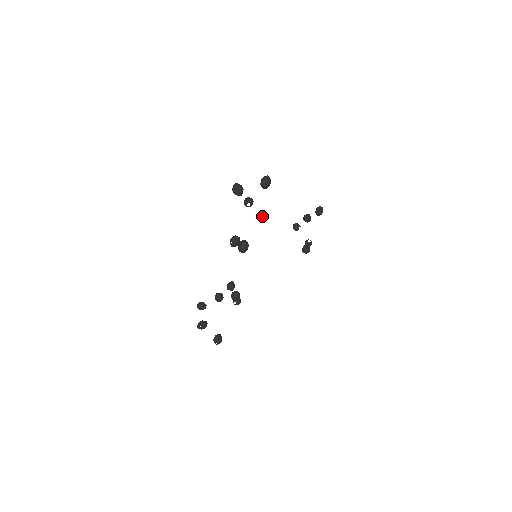
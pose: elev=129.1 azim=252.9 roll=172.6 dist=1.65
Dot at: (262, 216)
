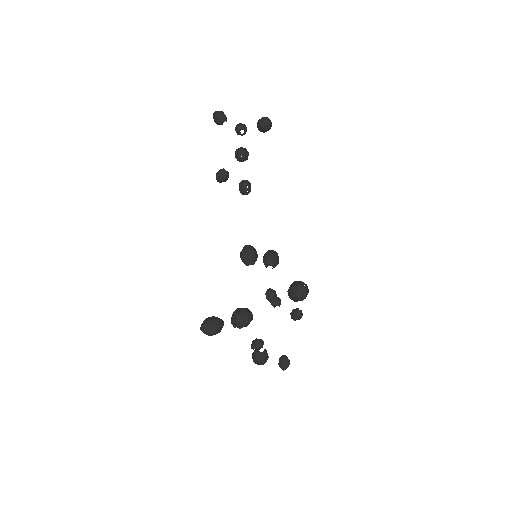
Dot at: (247, 180)
